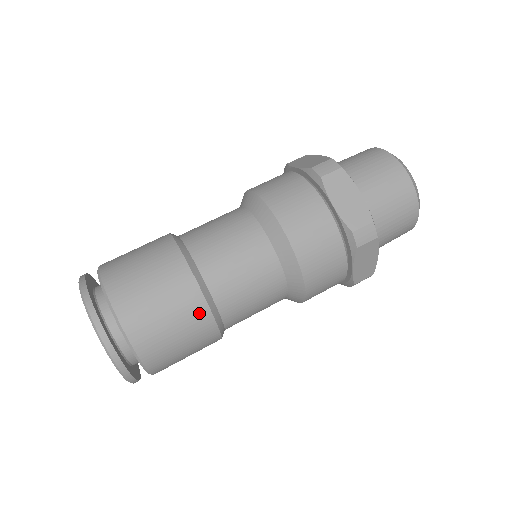
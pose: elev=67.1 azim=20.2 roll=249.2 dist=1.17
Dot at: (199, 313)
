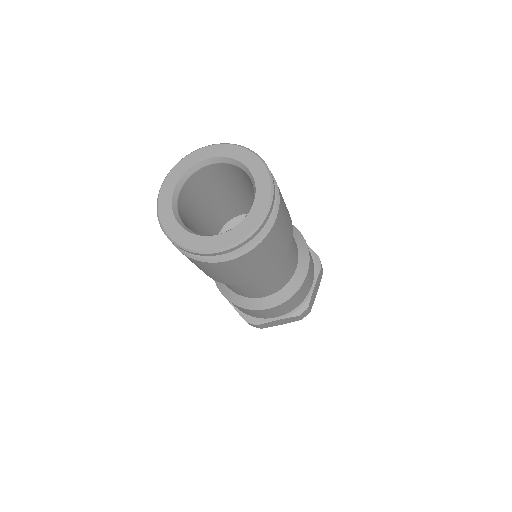
Dot at: (290, 218)
